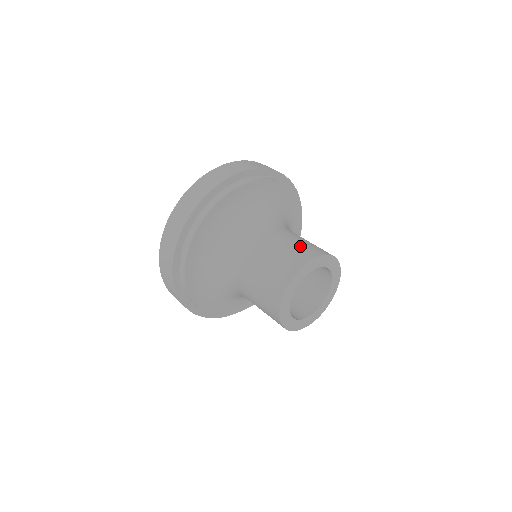
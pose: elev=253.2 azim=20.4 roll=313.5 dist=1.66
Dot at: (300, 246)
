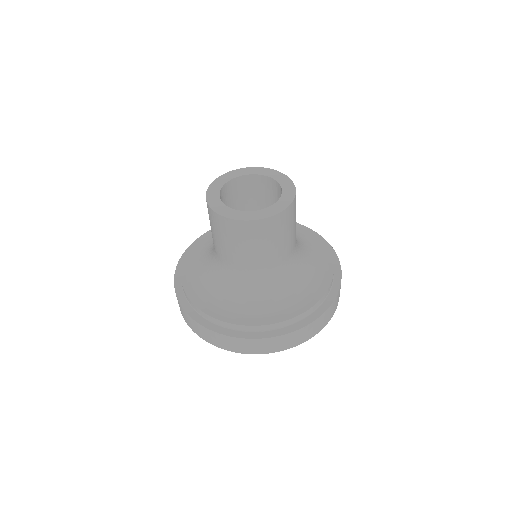
Dot at: occluded
